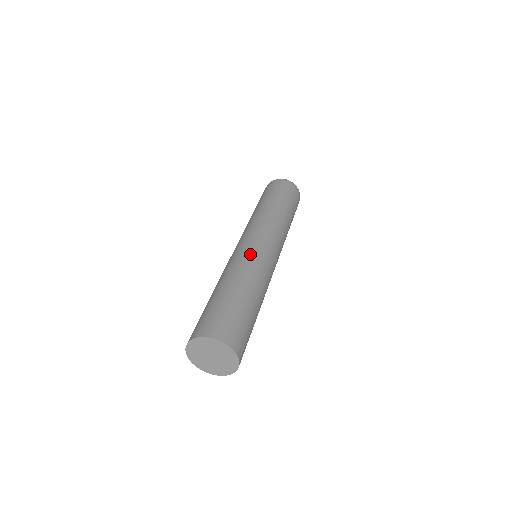
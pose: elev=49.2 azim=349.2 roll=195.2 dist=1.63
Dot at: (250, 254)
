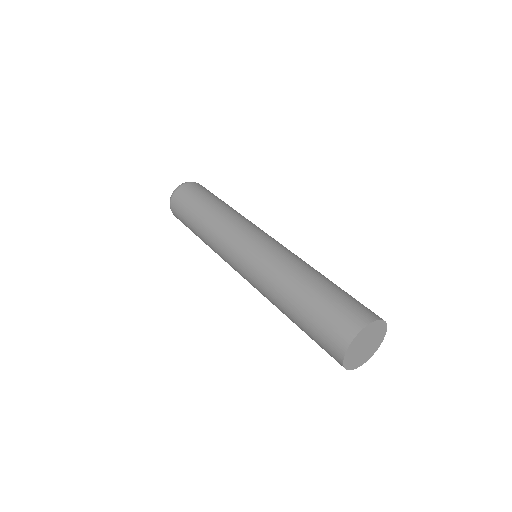
Dot at: (278, 248)
